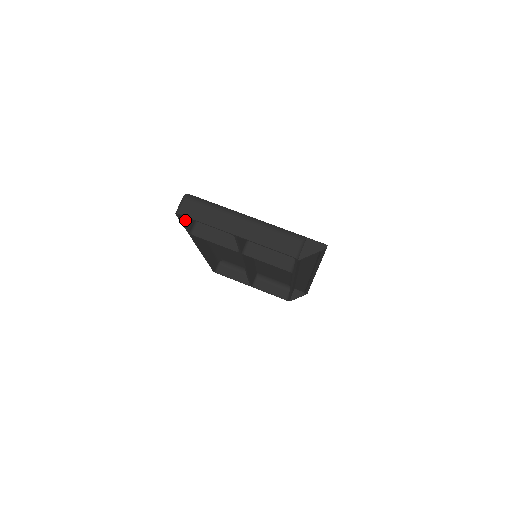
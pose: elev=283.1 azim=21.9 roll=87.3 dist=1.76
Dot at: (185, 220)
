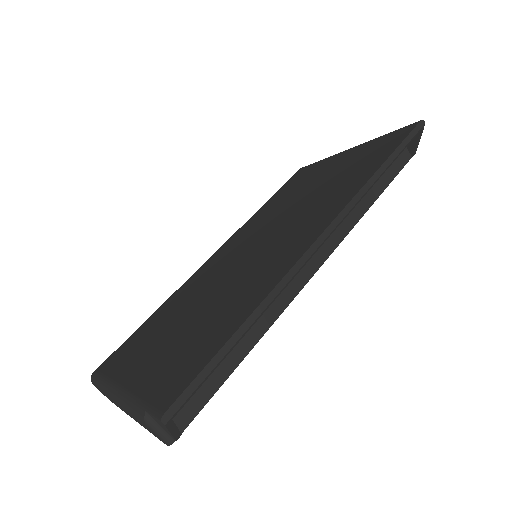
Dot at: occluded
